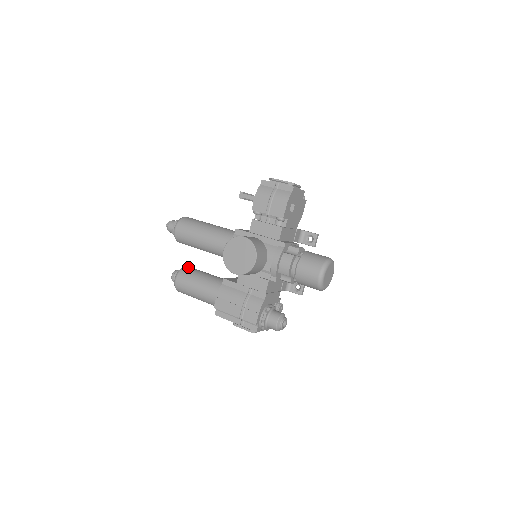
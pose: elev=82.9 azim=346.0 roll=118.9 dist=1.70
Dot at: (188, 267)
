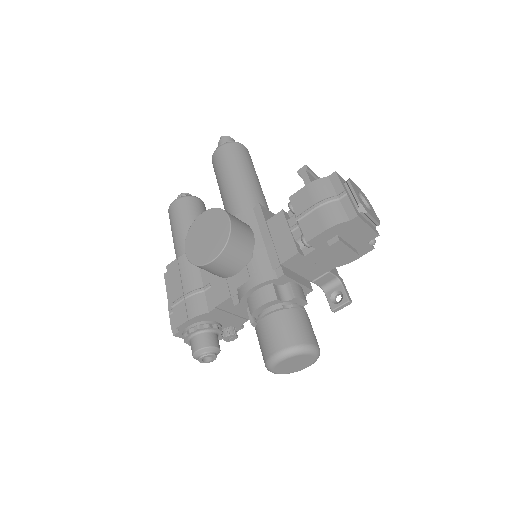
Dot at: (198, 201)
